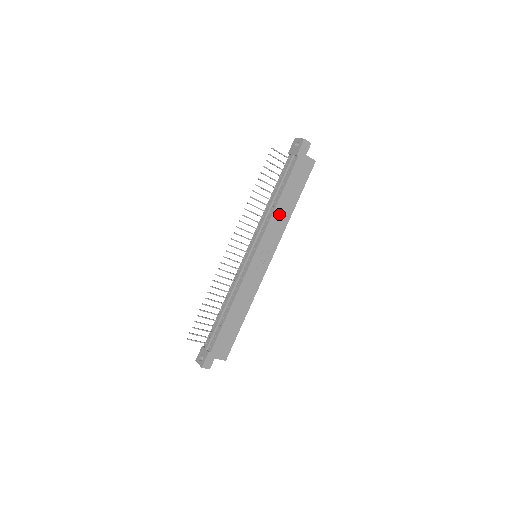
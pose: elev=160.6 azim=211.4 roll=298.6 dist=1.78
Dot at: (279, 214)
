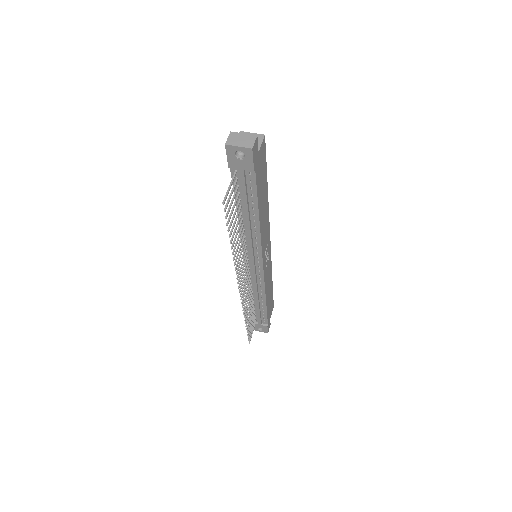
Dot at: (263, 222)
